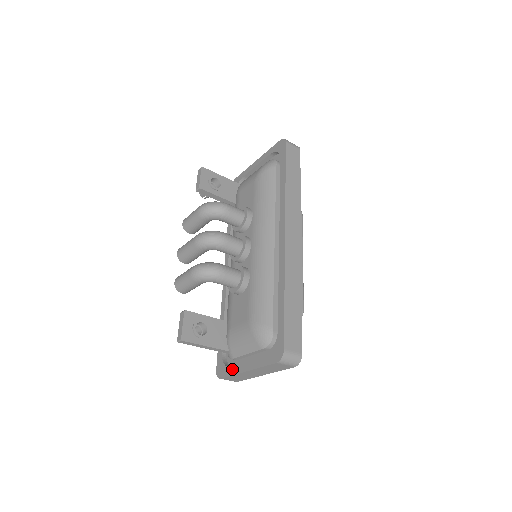
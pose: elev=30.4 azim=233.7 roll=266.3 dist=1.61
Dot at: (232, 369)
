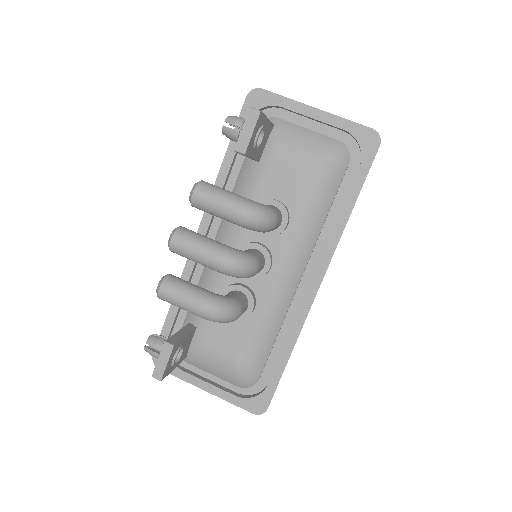
Dot at: (183, 373)
